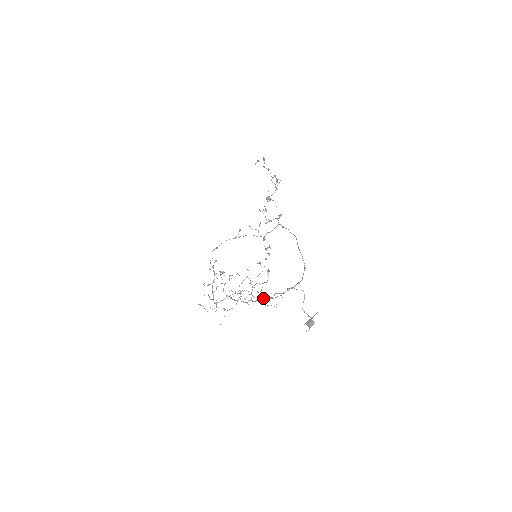
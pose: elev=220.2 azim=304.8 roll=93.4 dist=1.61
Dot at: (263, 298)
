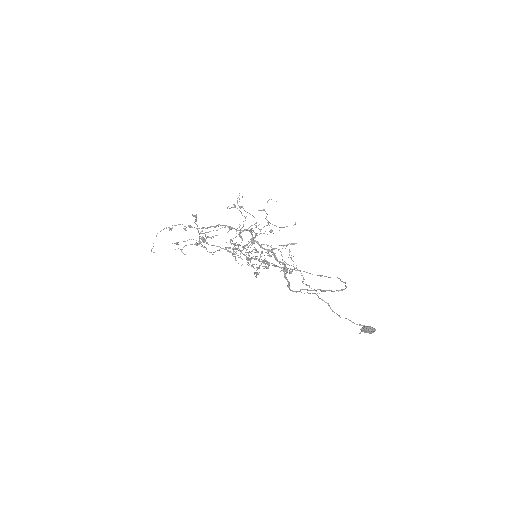
Dot at: (289, 282)
